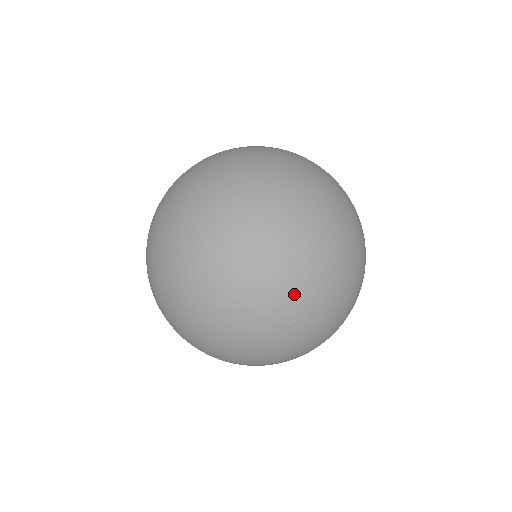
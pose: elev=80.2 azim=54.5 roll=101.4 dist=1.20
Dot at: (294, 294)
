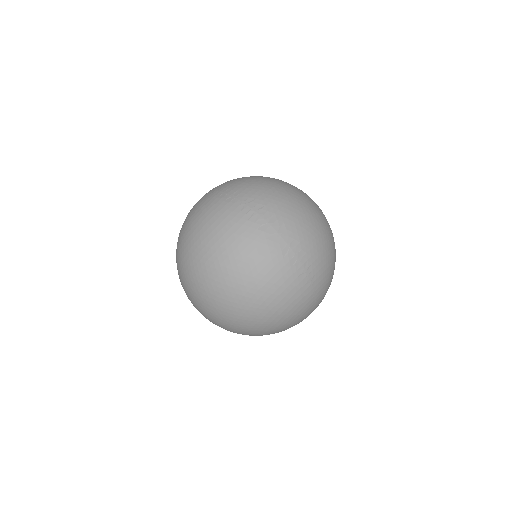
Dot at: (306, 236)
